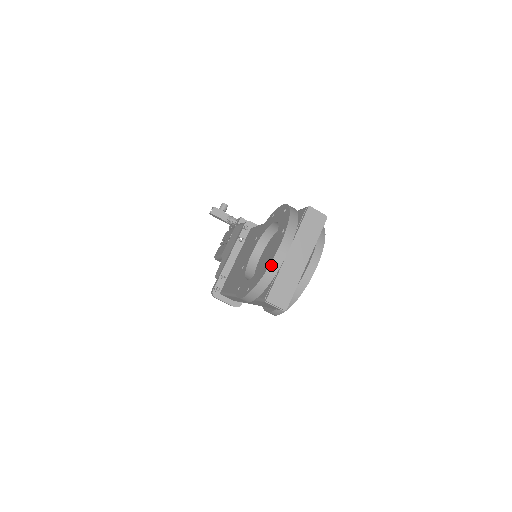
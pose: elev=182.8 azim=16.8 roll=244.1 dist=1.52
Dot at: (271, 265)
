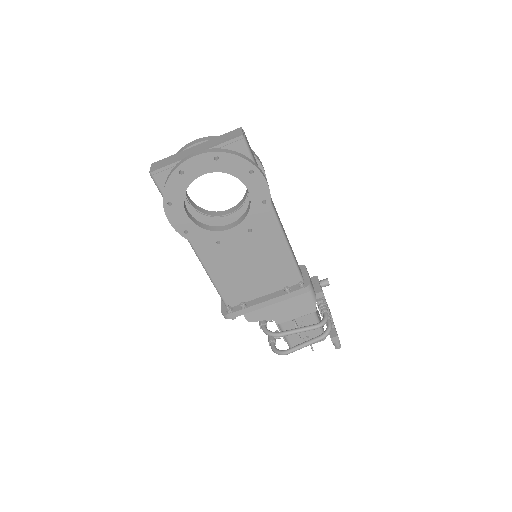
Dot at: (181, 150)
